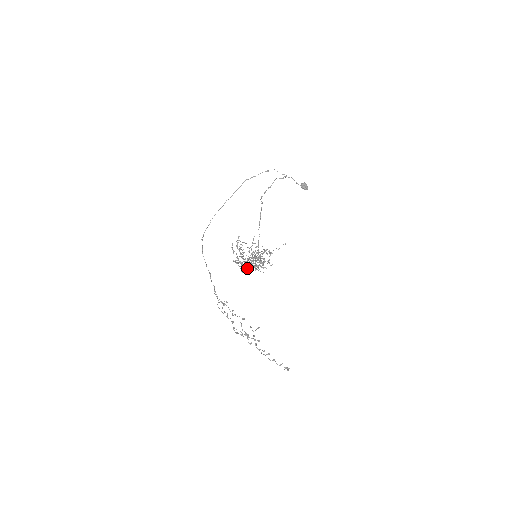
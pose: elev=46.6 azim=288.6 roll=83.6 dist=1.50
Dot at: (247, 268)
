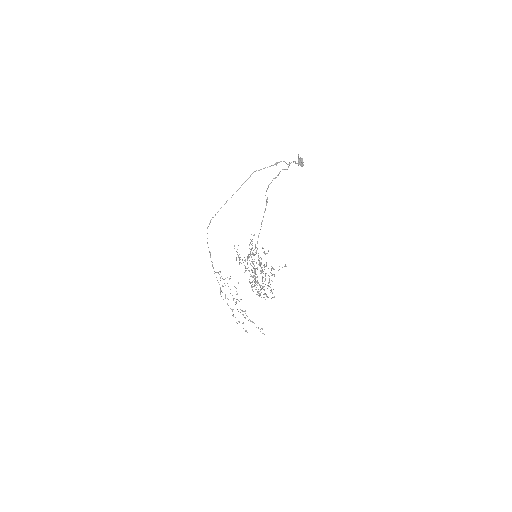
Dot at: occluded
